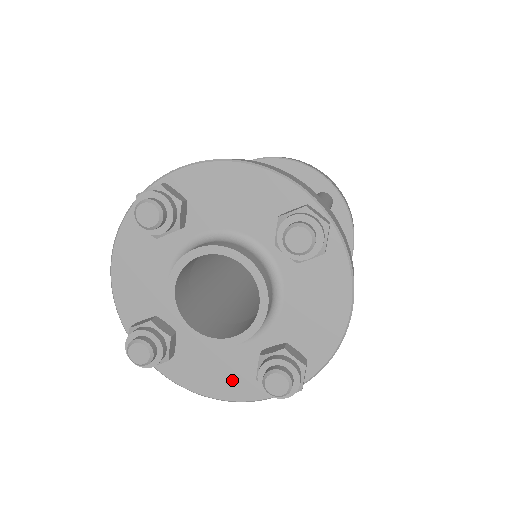
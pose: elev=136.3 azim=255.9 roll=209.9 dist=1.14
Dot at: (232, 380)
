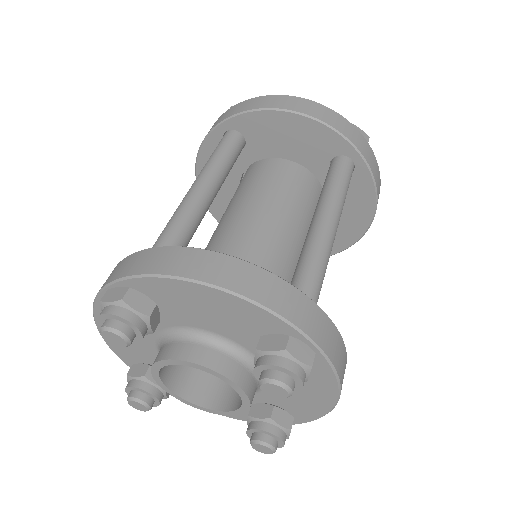
Dot at: occluded
